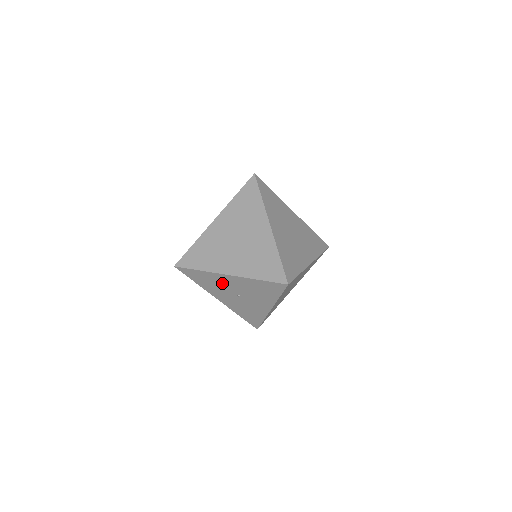
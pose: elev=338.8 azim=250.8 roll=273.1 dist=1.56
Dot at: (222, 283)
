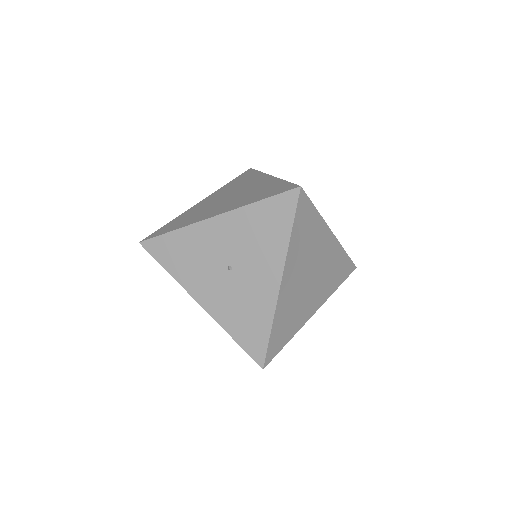
Dot at: (205, 247)
